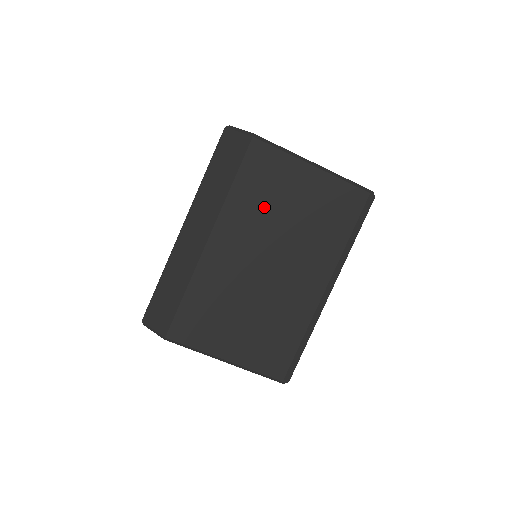
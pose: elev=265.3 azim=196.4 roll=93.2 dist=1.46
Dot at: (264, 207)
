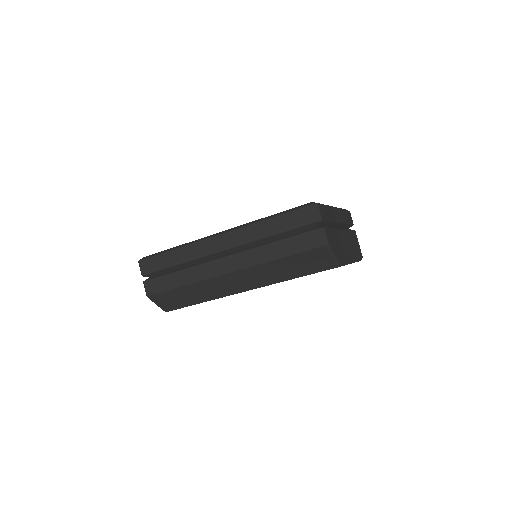
Dot at: occluded
